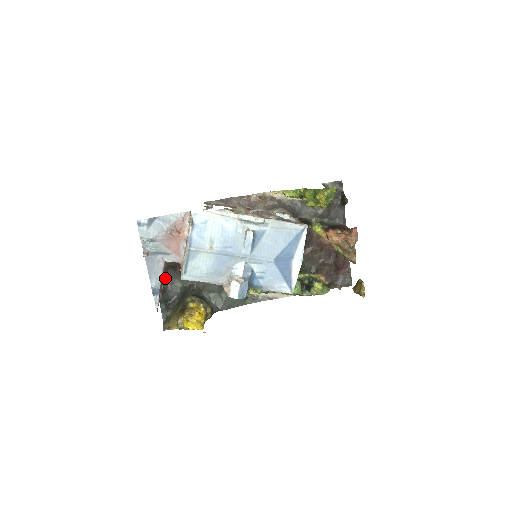
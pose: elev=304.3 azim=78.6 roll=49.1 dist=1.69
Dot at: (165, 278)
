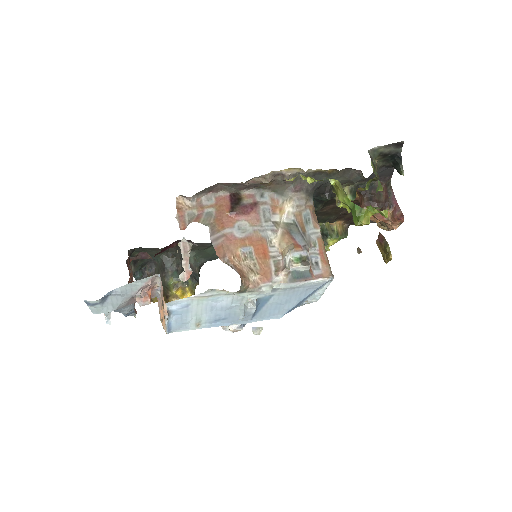
Dot at: (133, 251)
